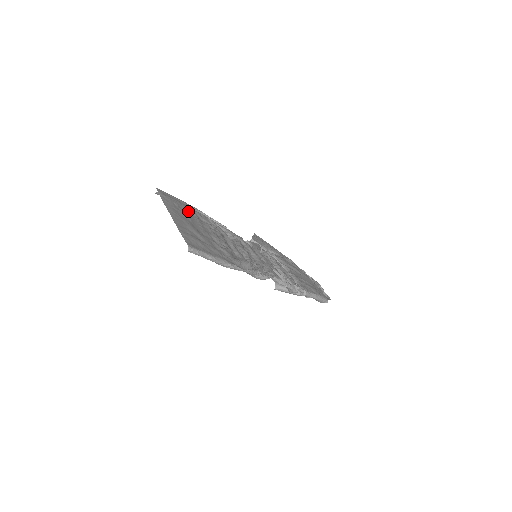
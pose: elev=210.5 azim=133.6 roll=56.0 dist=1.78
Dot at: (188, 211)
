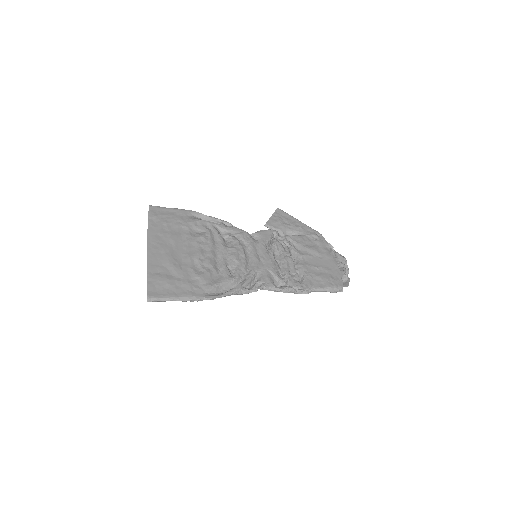
Dot at: (179, 227)
